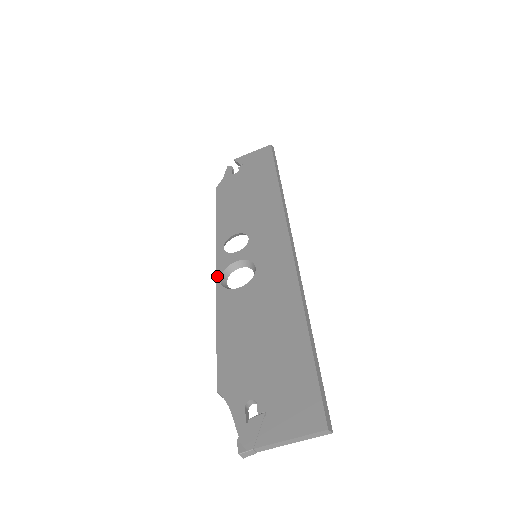
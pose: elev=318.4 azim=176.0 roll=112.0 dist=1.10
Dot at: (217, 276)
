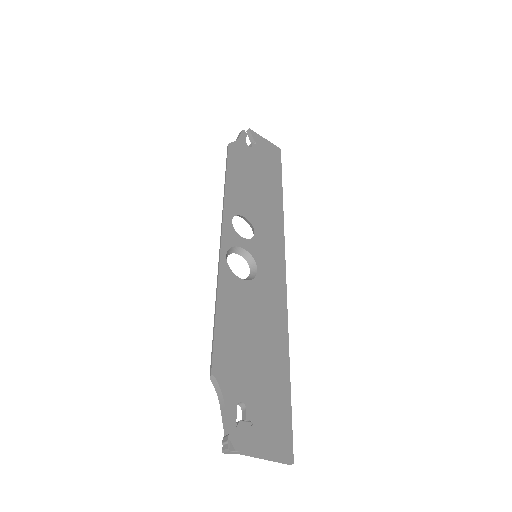
Dot at: (224, 249)
